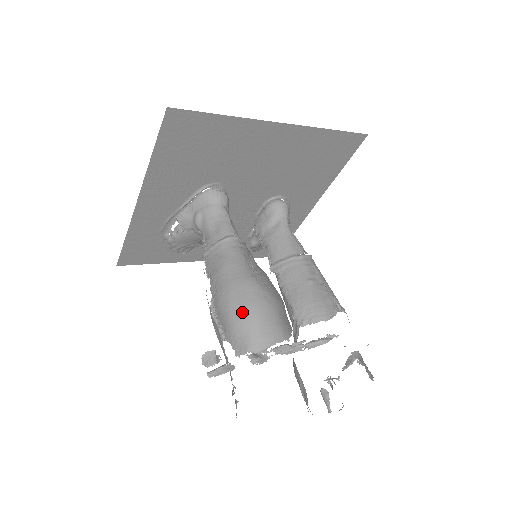
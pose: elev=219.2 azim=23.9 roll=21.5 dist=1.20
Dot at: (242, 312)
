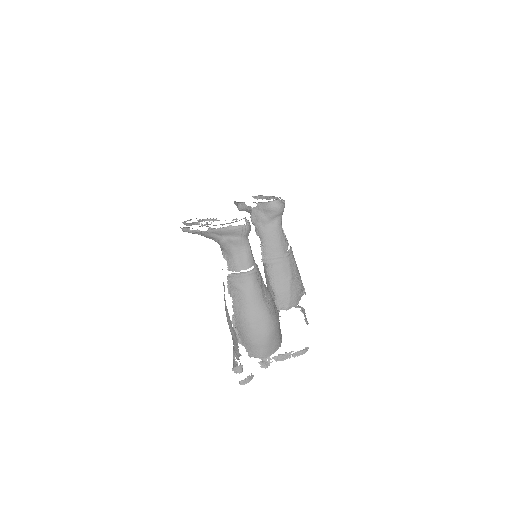
Dot at: (259, 337)
